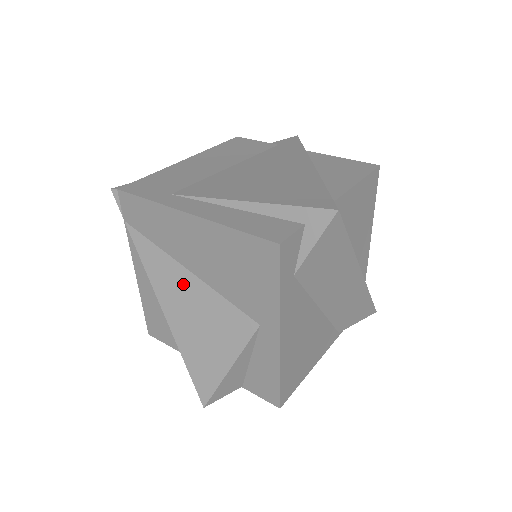
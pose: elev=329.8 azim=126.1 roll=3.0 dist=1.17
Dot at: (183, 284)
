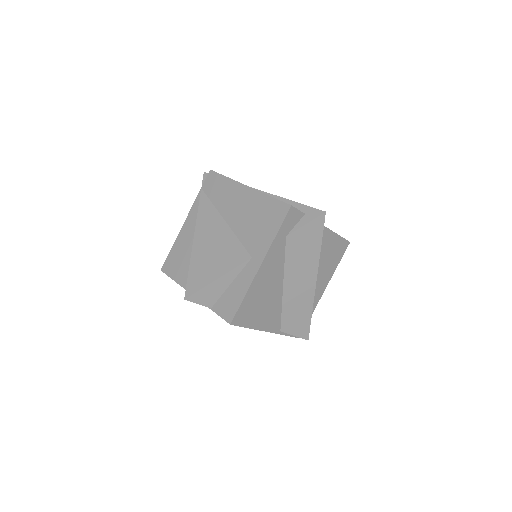
Dot at: (217, 227)
